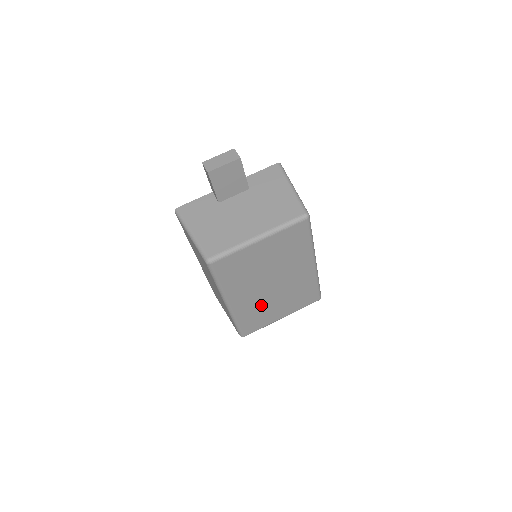
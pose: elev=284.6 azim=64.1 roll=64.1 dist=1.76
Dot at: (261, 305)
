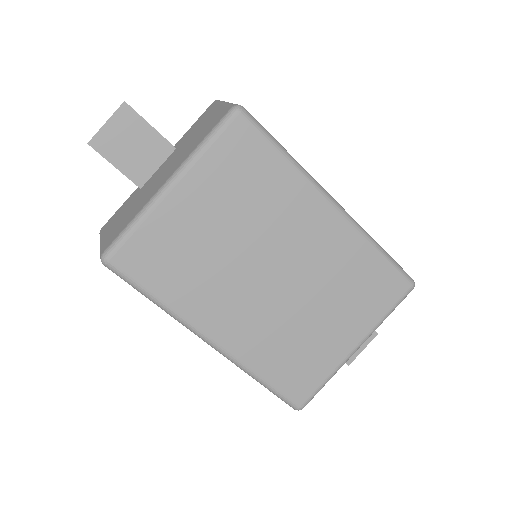
Dot at: (284, 328)
